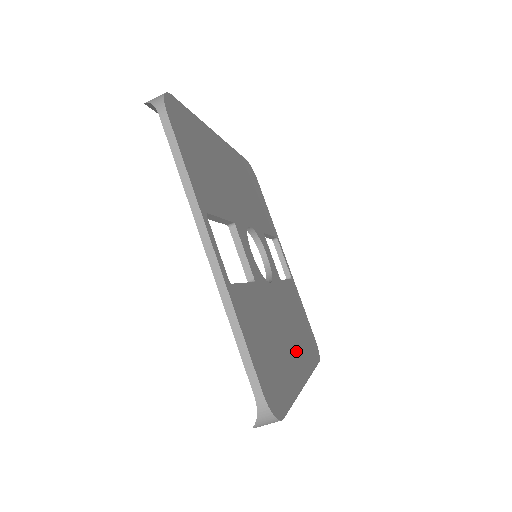
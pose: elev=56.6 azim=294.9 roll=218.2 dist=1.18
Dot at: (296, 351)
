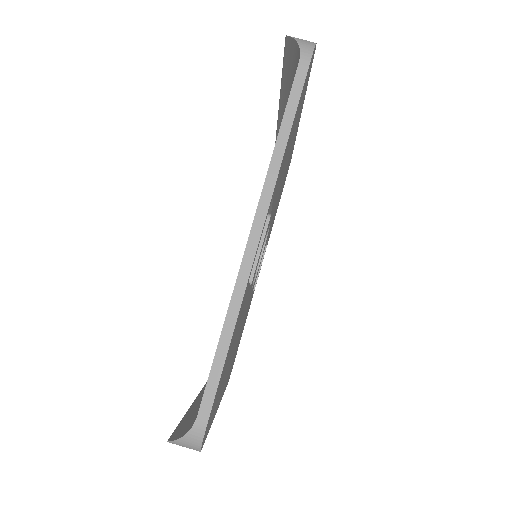
Dot at: occluded
